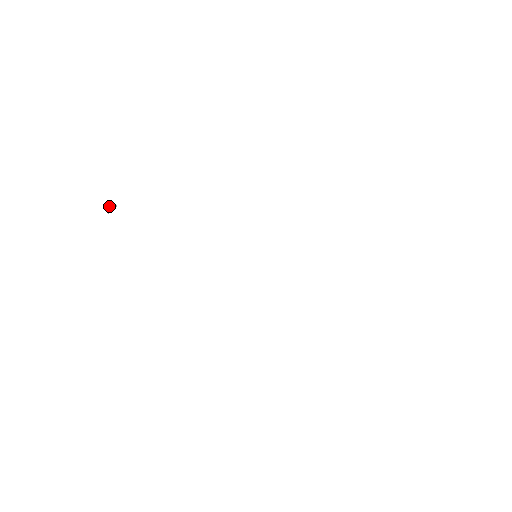
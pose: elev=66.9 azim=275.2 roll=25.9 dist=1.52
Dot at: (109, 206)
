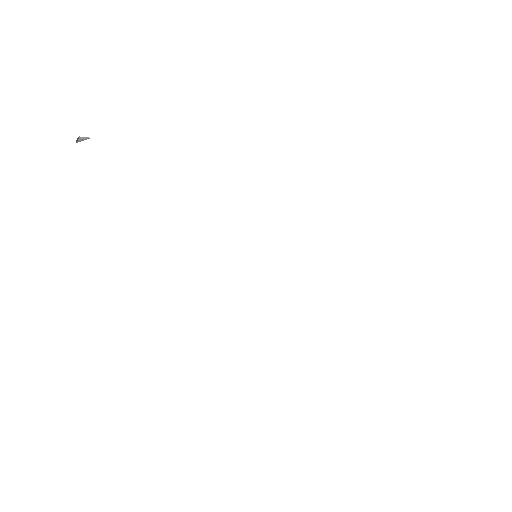
Dot at: (81, 138)
